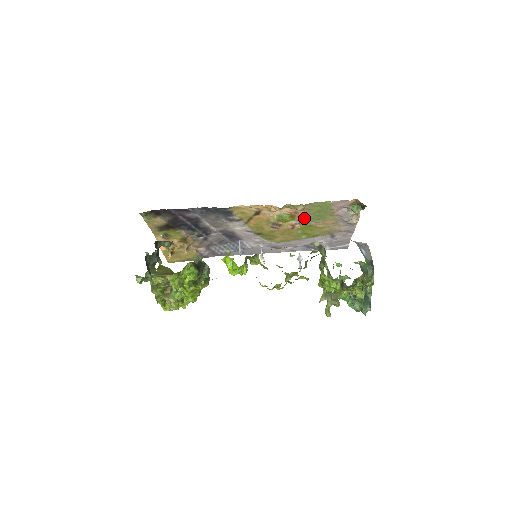
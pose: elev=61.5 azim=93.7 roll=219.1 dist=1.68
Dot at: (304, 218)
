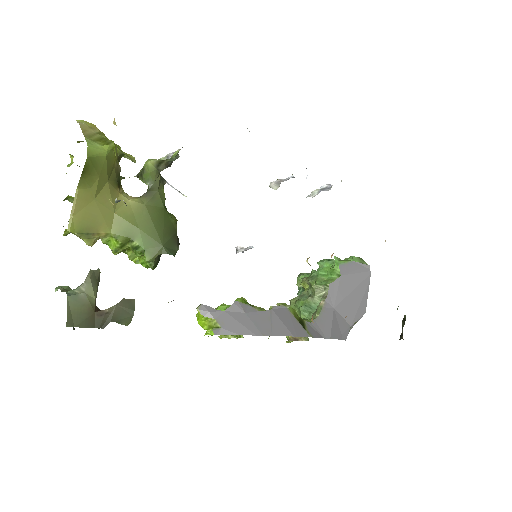
Dot at: occluded
